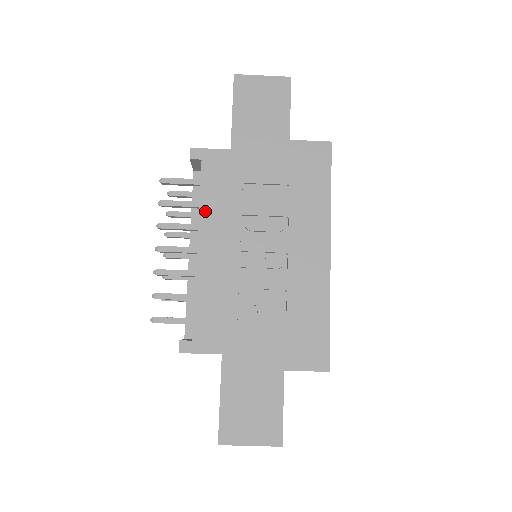
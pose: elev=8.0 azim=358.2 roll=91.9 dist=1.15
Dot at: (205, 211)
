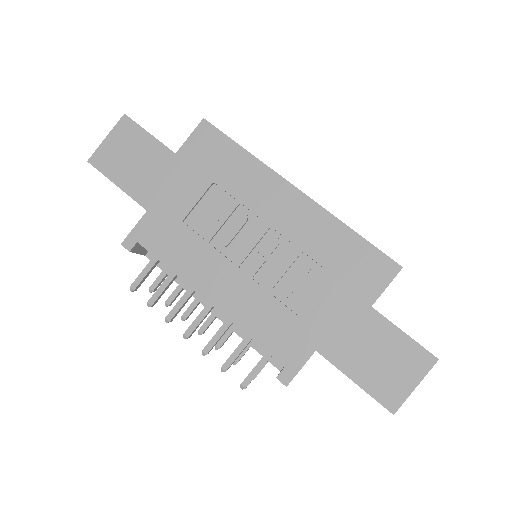
Dot at: (182, 272)
